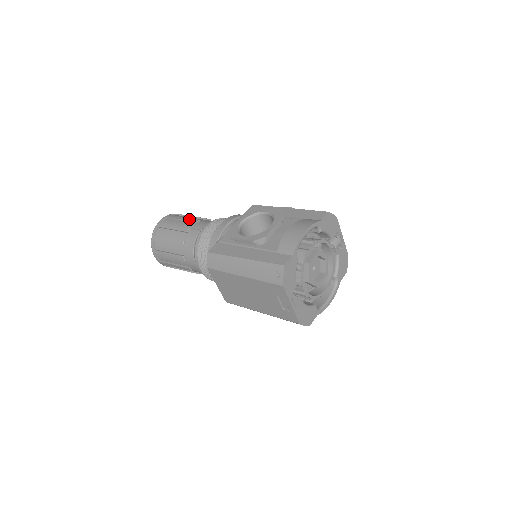
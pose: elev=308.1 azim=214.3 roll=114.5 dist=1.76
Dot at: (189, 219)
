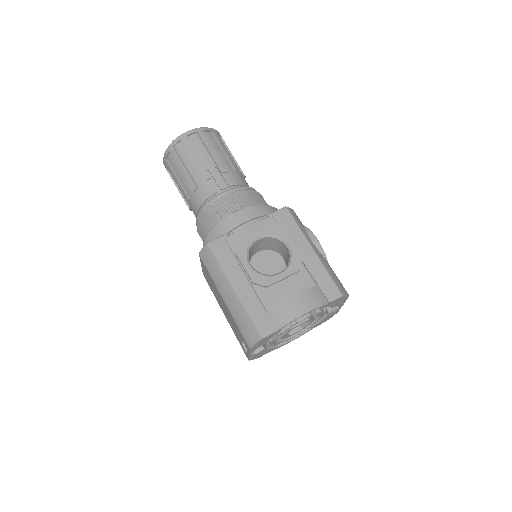
Dot at: (217, 160)
